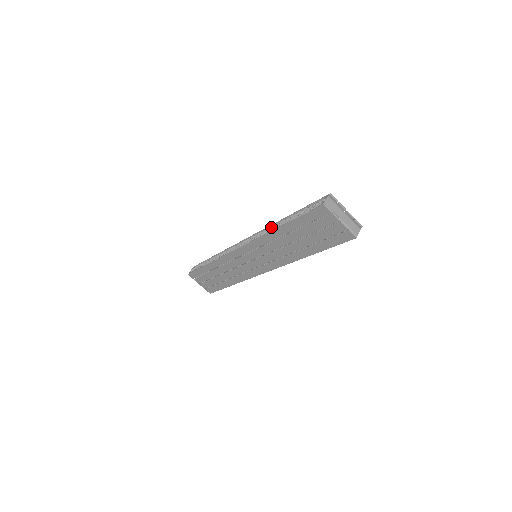
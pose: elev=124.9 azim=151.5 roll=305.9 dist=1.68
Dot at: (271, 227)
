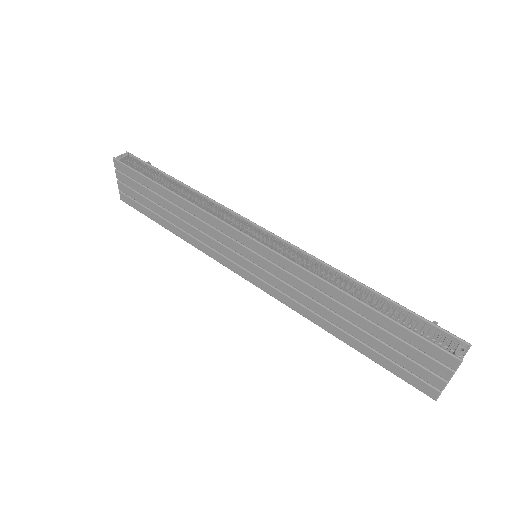
Dot at: (328, 268)
